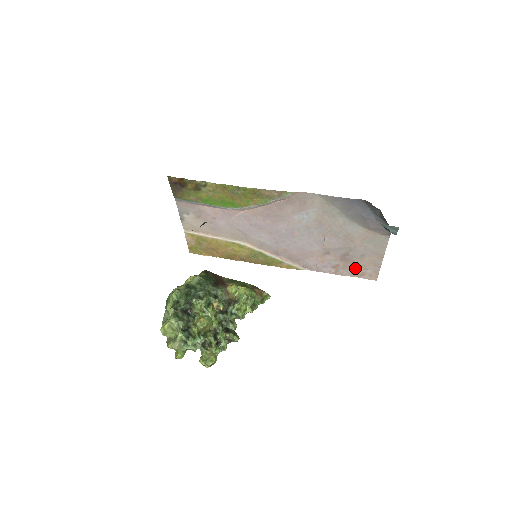
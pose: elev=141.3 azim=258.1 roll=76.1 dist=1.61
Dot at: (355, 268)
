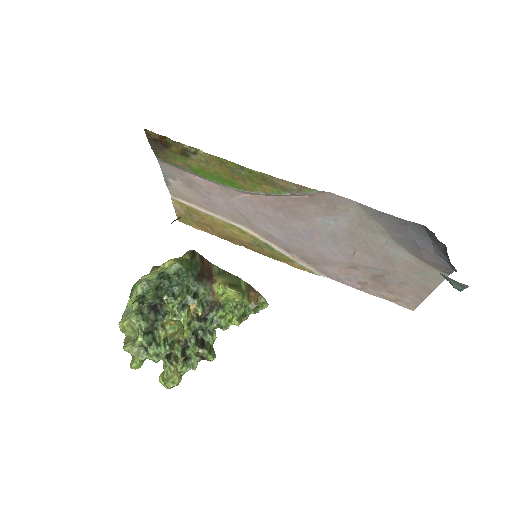
Dot at: (388, 292)
